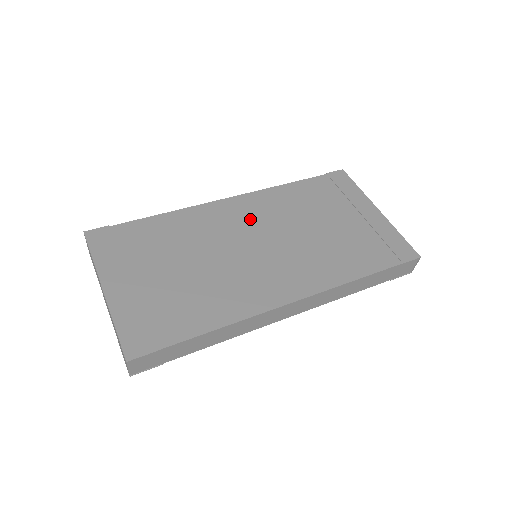
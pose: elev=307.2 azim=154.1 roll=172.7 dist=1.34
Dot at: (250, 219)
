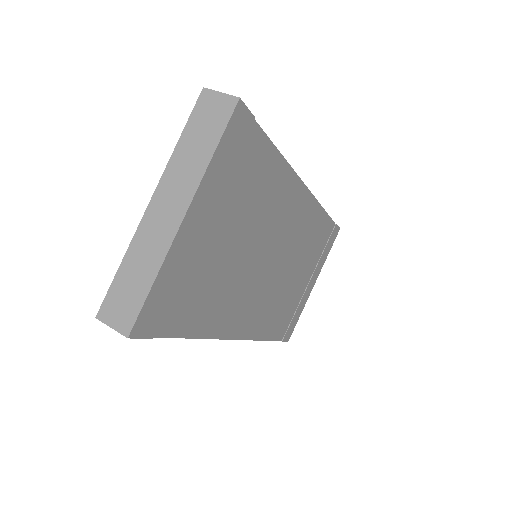
Dot at: (292, 229)
